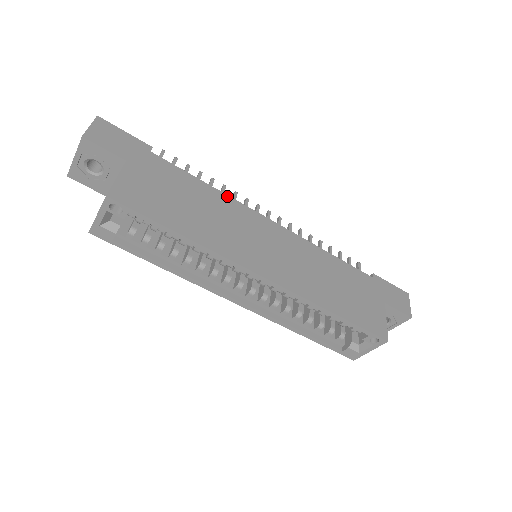
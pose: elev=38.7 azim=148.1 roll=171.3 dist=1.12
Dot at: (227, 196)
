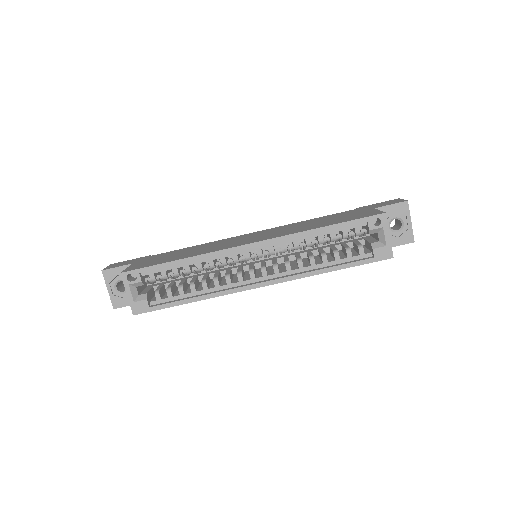
Dot at: (211, 242)
